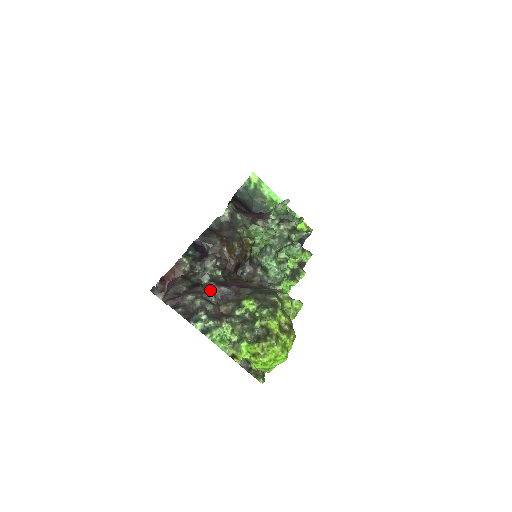
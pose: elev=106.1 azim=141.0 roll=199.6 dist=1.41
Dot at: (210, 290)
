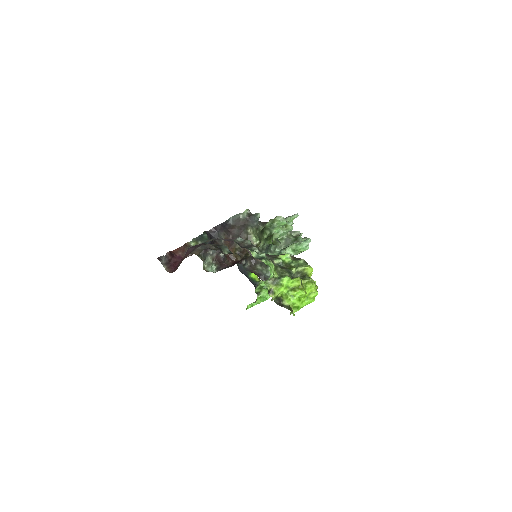
Dot at: occluded
